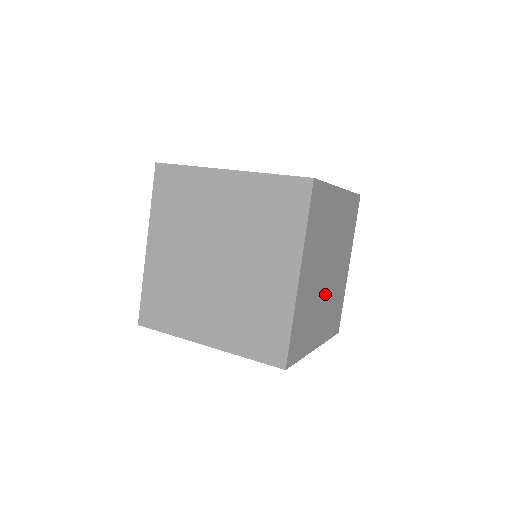
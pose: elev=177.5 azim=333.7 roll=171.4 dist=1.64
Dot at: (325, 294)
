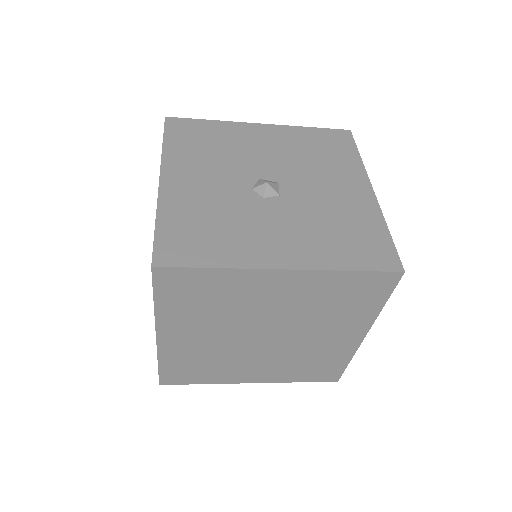
Dot at: (263, 352)
